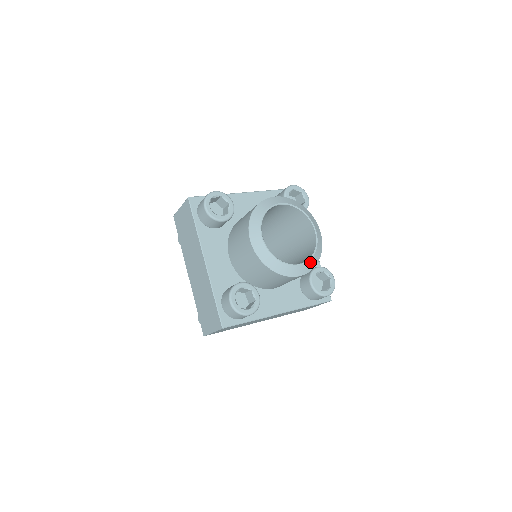
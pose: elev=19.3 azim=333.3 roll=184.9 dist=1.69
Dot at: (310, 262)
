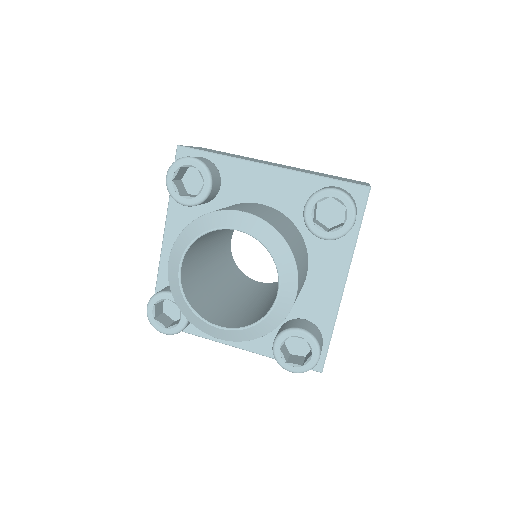
Dot at: (242, 332)
